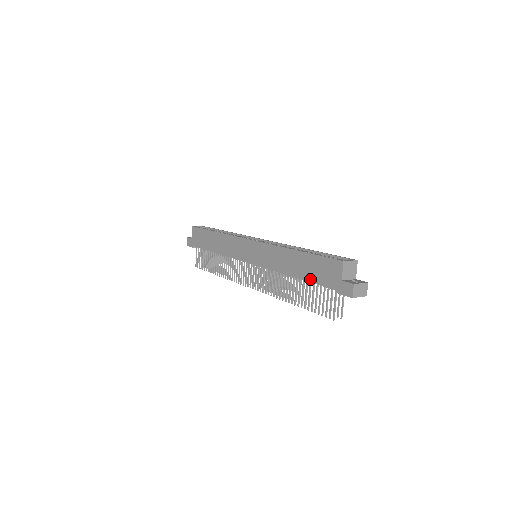
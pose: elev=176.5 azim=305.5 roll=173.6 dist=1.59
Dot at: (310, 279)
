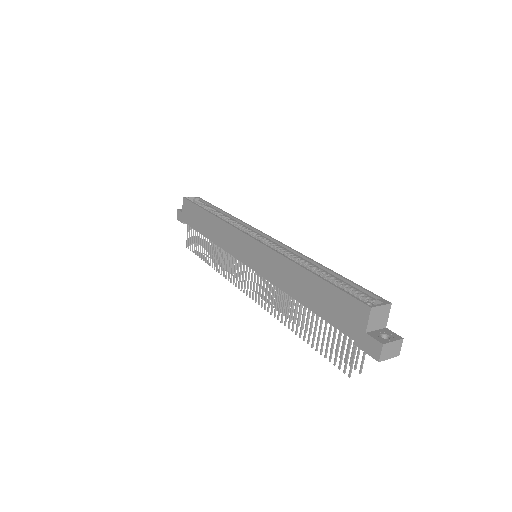
Dot at: (322, 314)
